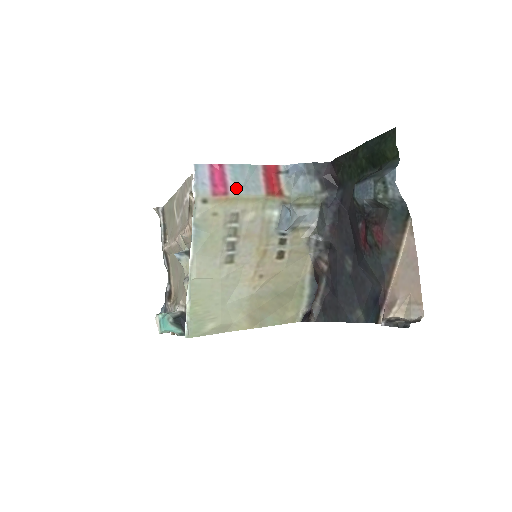
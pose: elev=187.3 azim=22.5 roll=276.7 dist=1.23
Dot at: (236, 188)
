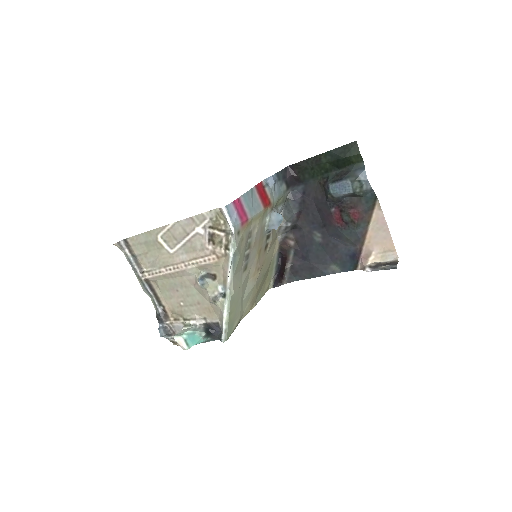
Dot at: (250, 213)
